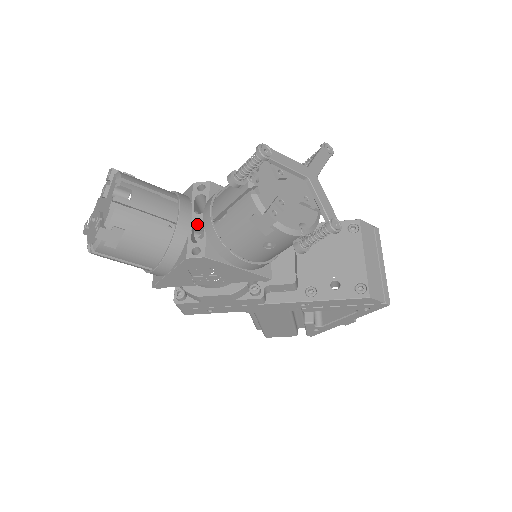
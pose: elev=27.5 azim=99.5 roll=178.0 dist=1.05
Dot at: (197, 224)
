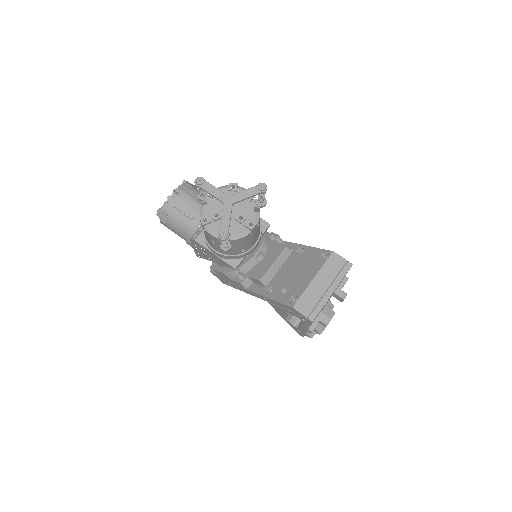
Dot at: occluded
